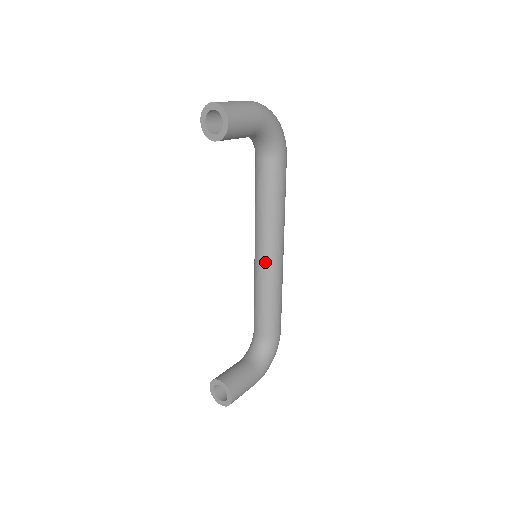
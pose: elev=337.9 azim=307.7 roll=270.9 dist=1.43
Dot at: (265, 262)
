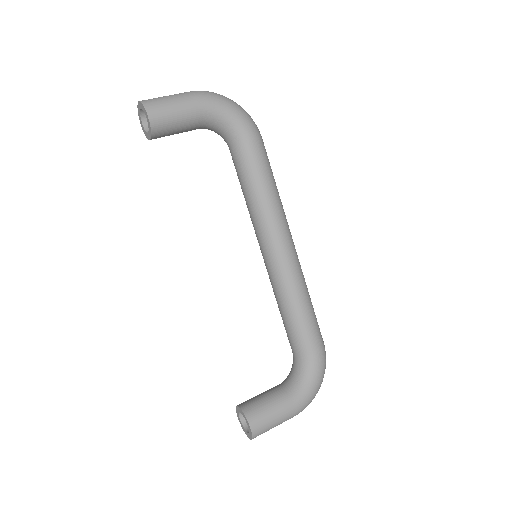
Dot at: (269, 261)
